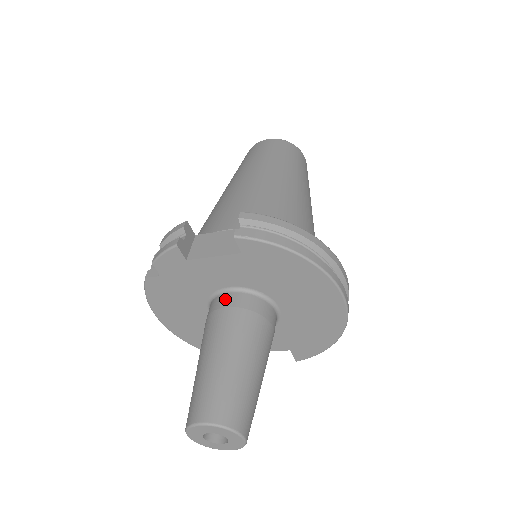
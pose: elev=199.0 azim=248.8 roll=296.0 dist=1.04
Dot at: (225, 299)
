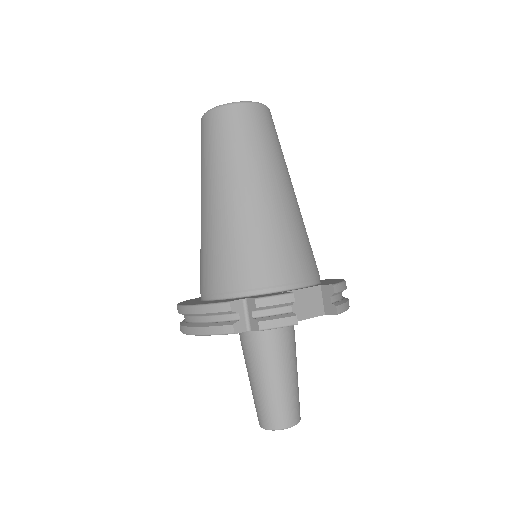
Dot at: (280, 329)
